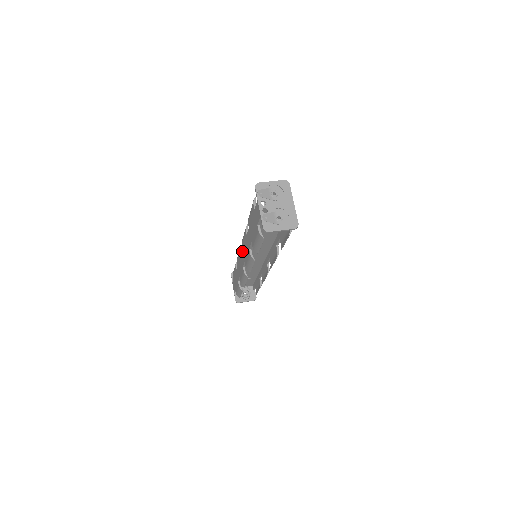
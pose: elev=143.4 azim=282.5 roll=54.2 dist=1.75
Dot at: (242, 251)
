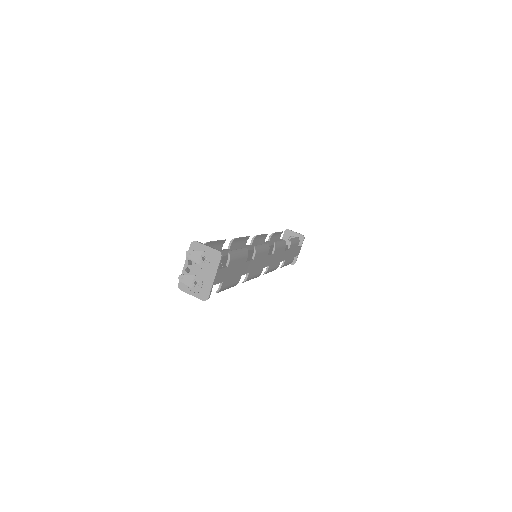
Dot at: (244, 246)
